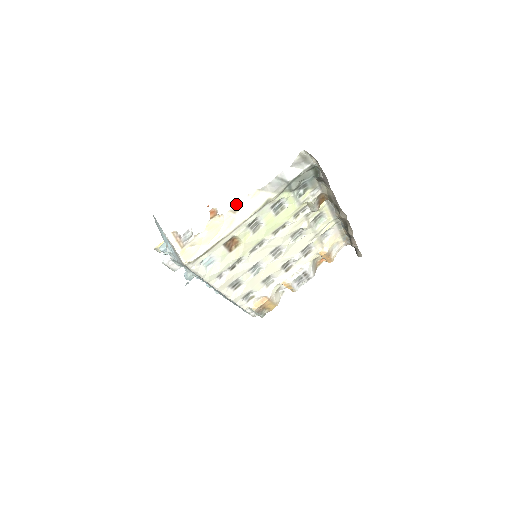
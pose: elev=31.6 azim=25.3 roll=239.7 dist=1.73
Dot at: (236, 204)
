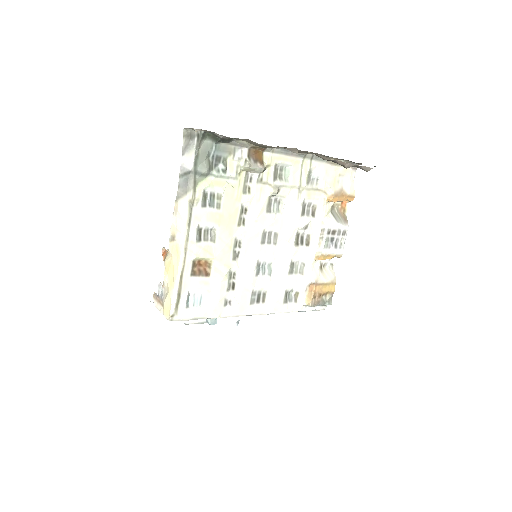
Dot at: (170, 230)
